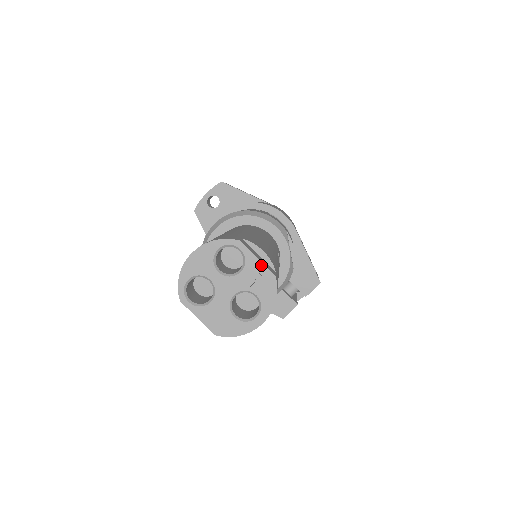
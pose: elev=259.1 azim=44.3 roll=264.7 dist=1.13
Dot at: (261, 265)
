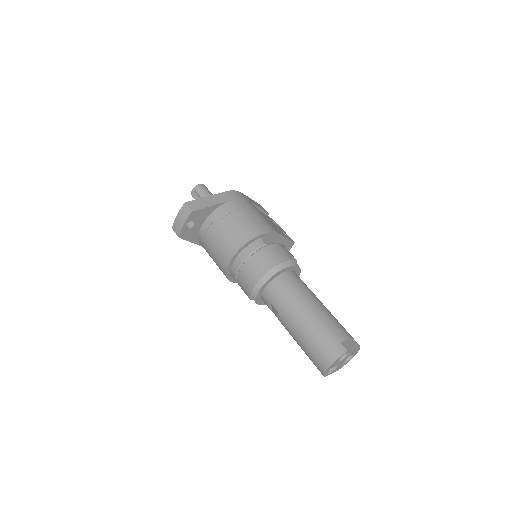
Dot at: (355, 349)
